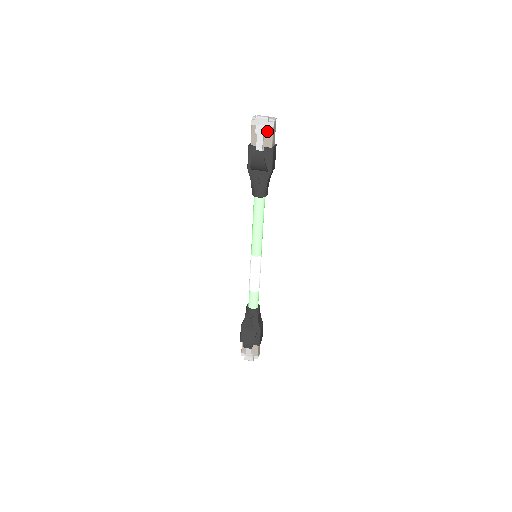
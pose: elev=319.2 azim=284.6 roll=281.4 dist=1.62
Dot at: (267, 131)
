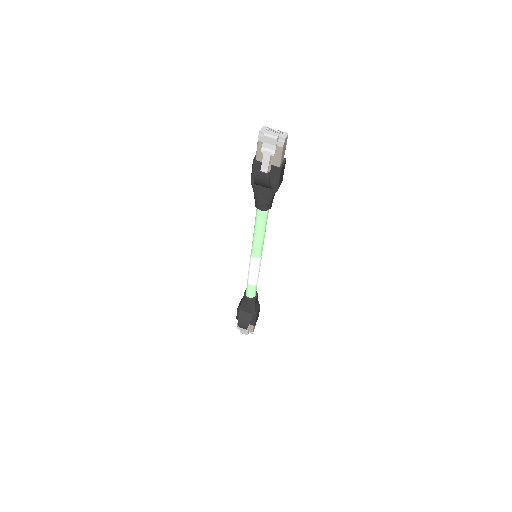
Dot at: (275, 150)
